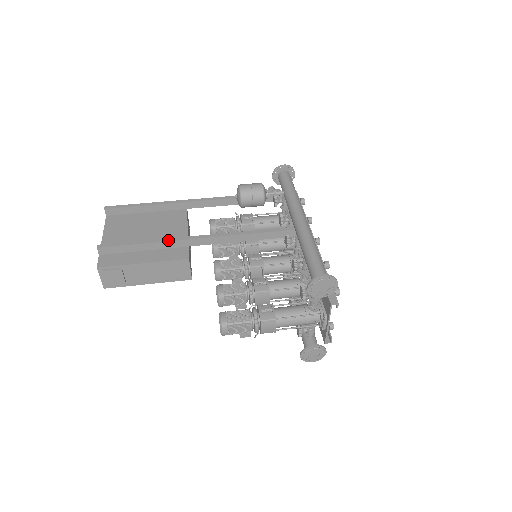
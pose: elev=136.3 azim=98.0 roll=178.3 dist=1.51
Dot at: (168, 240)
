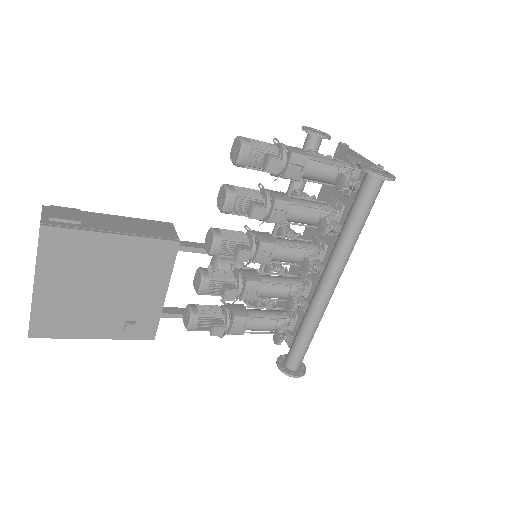
Dot at: occluded
